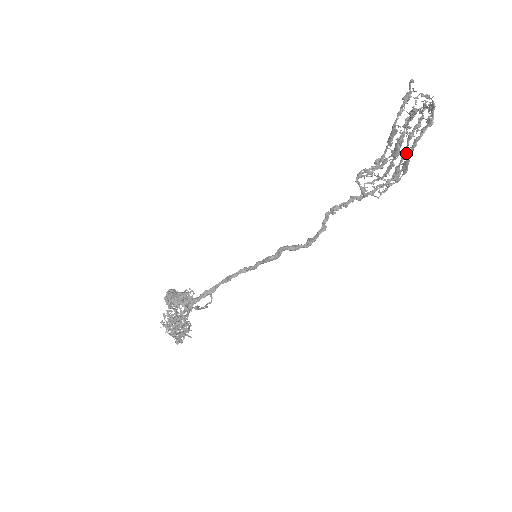
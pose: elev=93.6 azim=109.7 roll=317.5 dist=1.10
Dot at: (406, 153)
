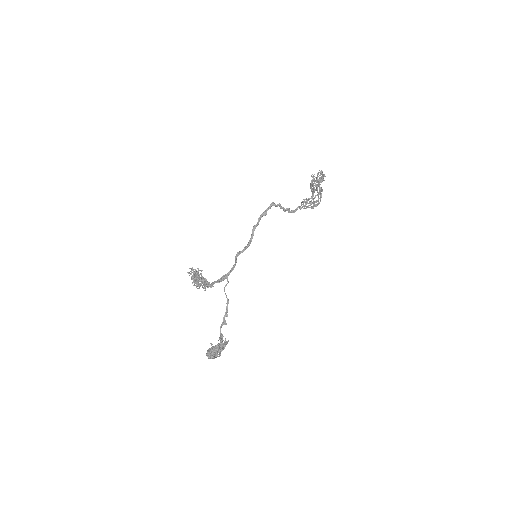
Dot at: occluded
